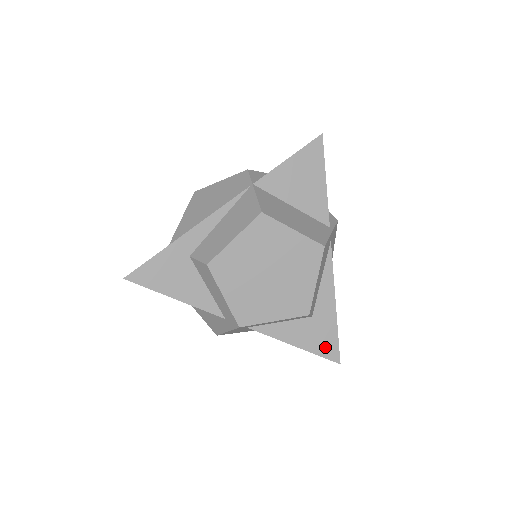
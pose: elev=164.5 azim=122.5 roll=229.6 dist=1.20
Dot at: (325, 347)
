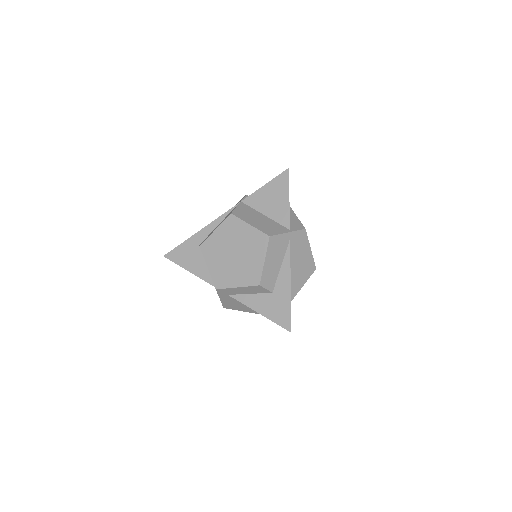
Dot at: (280, 317)
